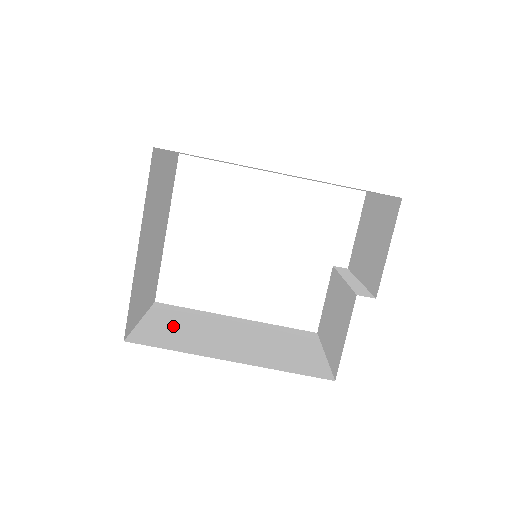
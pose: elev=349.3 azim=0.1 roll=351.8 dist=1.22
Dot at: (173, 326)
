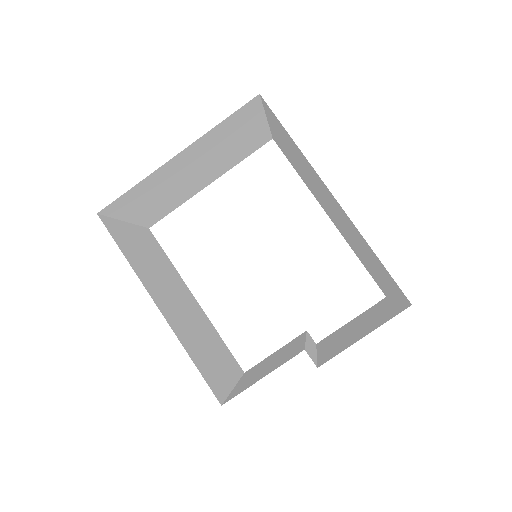
Dot at: (143, 249)
